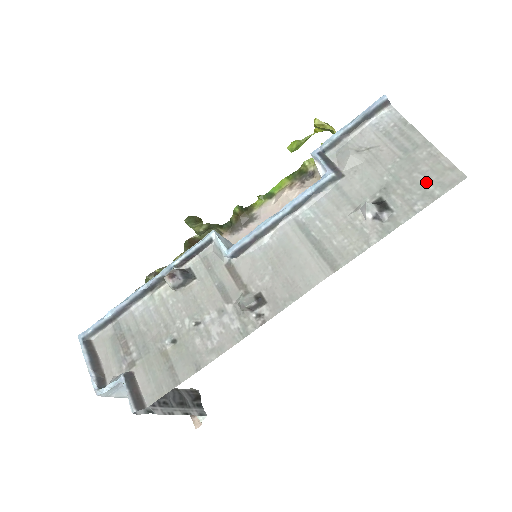
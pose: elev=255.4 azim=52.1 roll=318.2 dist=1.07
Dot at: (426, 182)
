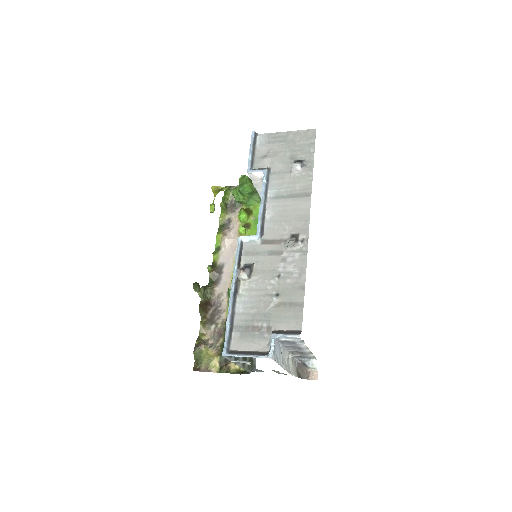
Dot at: (304, 142)
